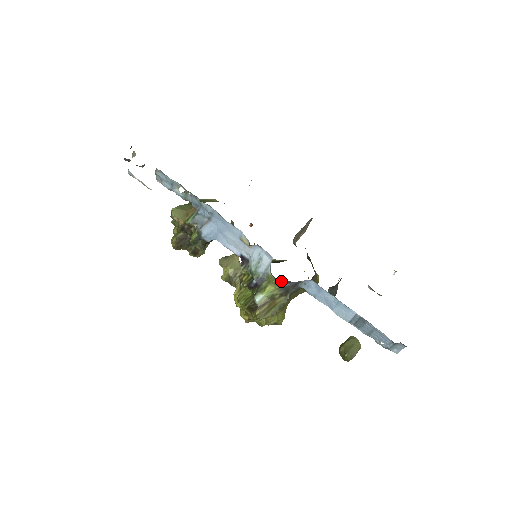
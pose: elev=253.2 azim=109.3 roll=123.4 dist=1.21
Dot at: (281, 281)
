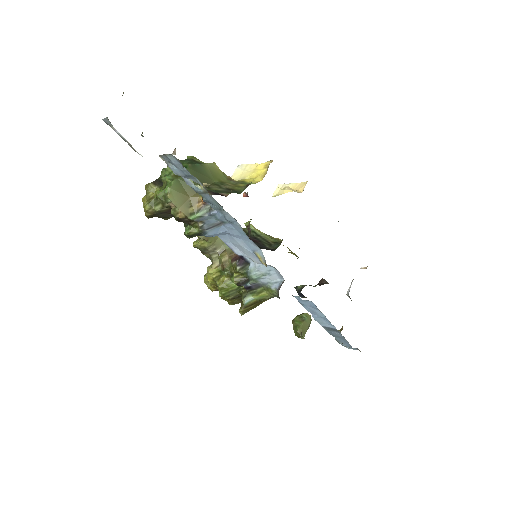
Dot at: occluded
